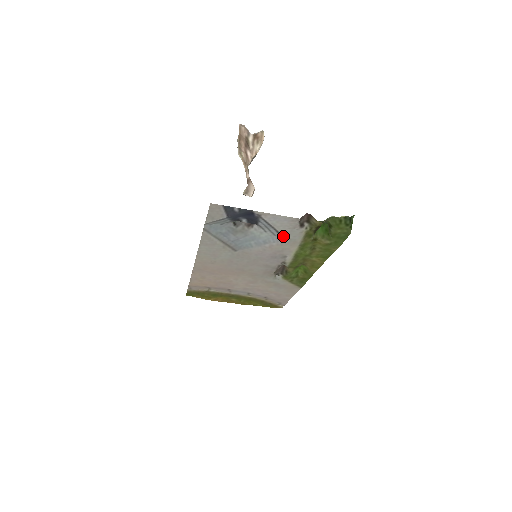
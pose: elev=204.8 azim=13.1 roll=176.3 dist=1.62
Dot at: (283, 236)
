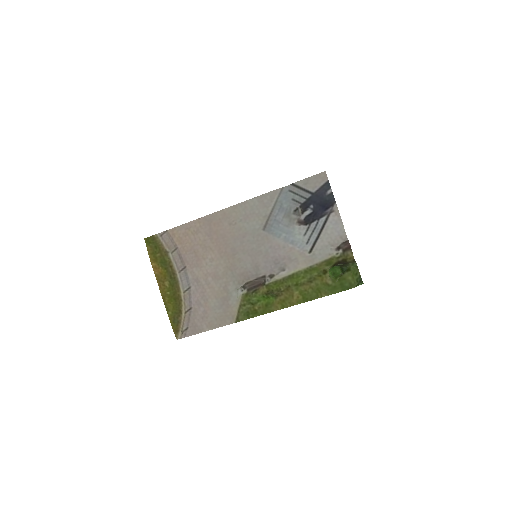
Dot at: (314, 246)
